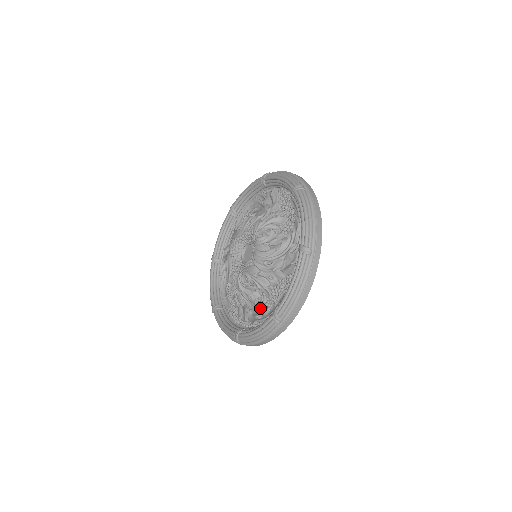
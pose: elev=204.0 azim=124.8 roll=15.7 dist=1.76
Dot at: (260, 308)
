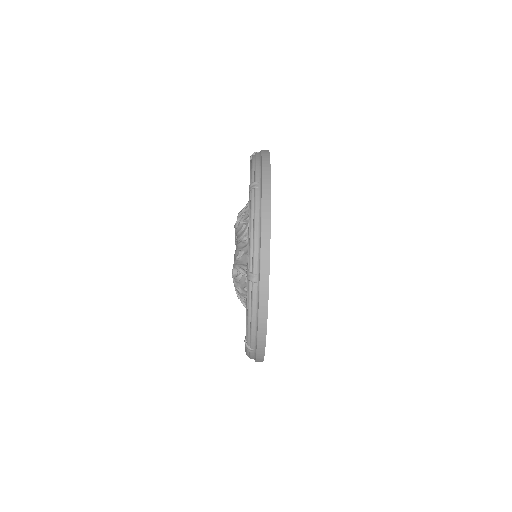
Dot at: occluded
